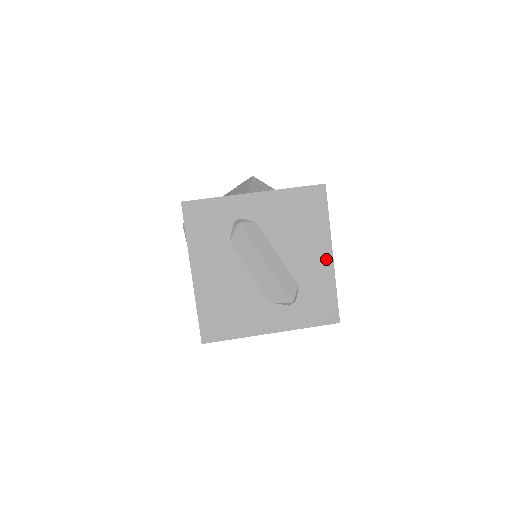
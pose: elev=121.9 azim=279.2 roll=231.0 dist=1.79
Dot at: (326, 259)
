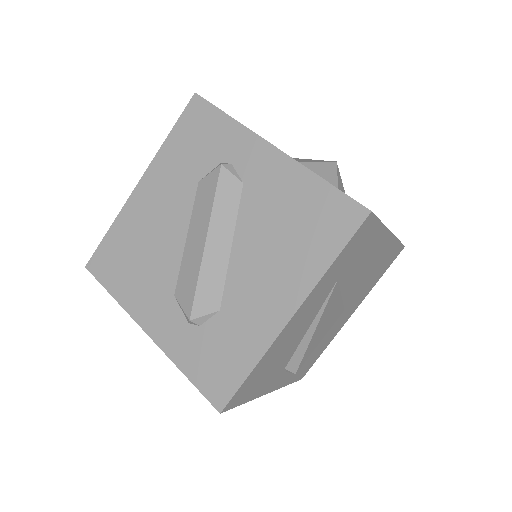
Dot at: (279, 314)
